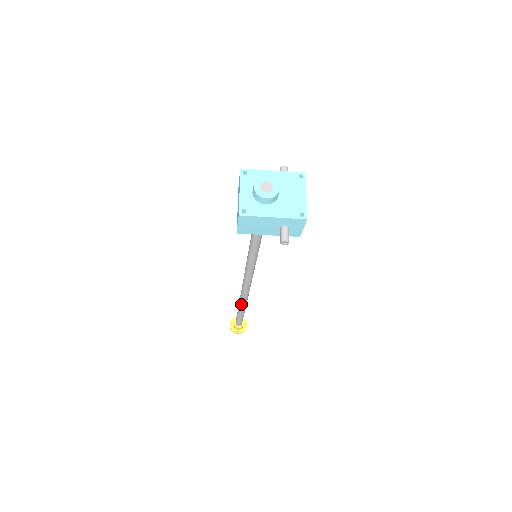
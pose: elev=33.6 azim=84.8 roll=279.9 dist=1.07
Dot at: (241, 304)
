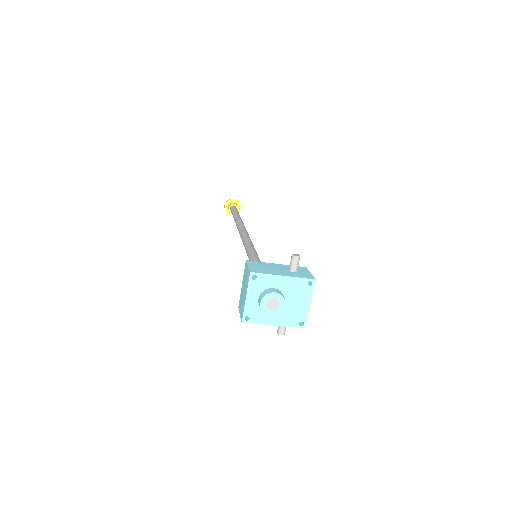
Dot at: occluded
